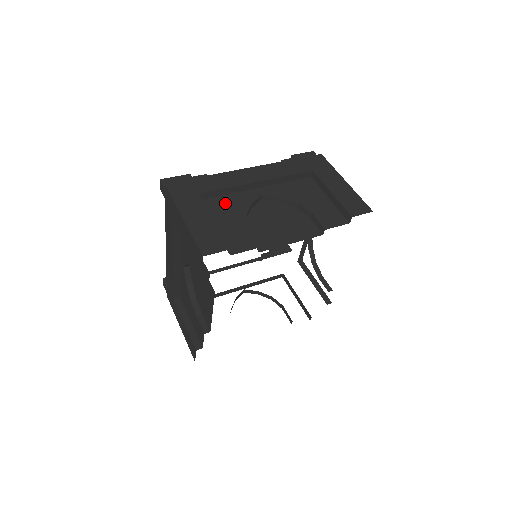
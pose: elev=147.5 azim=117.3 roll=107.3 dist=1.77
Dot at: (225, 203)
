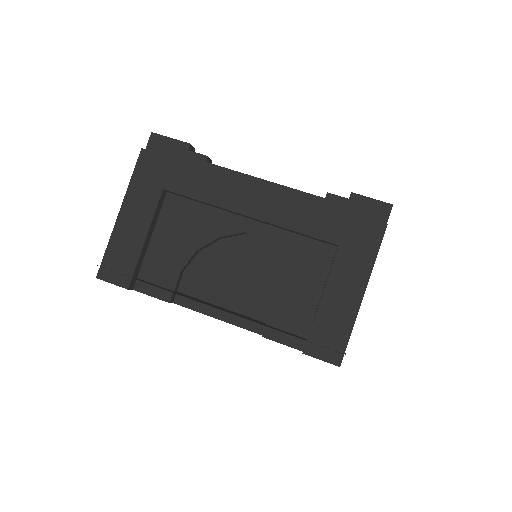
Dot at: (191, 216)
